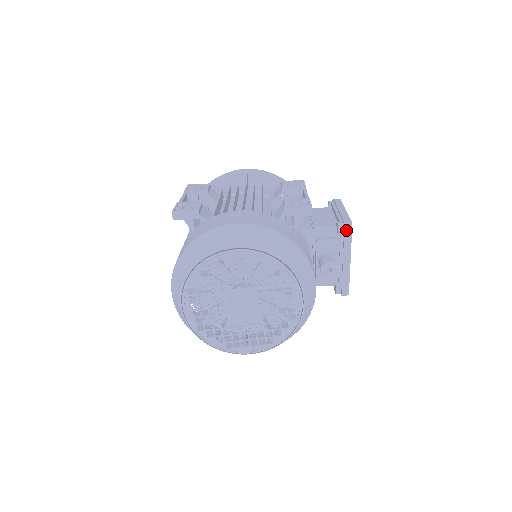
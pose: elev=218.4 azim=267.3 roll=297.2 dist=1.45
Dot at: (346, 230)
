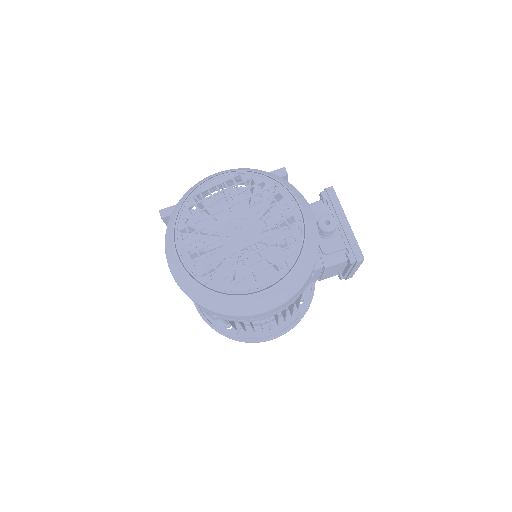
Dot at: (329, 193)
